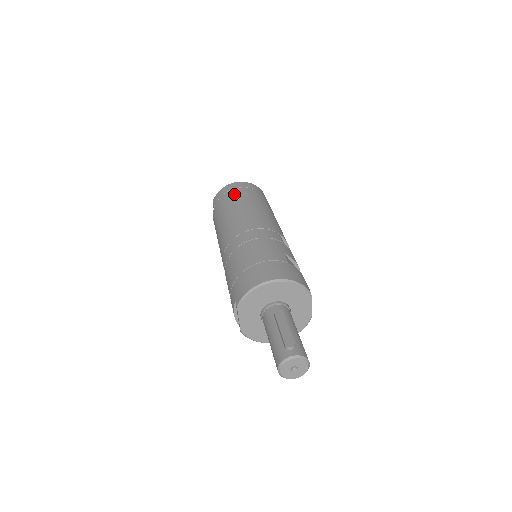
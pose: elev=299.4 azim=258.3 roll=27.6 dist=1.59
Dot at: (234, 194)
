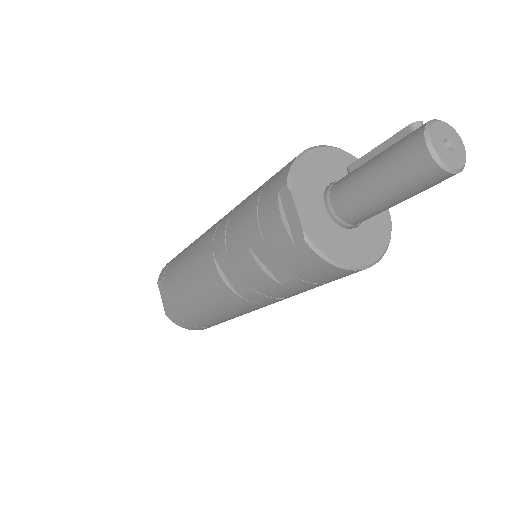
Dot at: occluded
